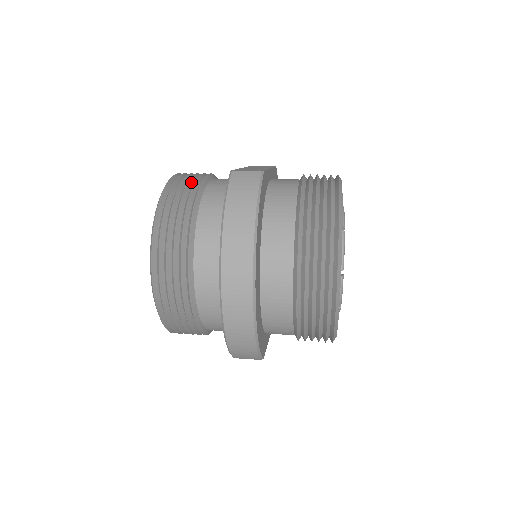
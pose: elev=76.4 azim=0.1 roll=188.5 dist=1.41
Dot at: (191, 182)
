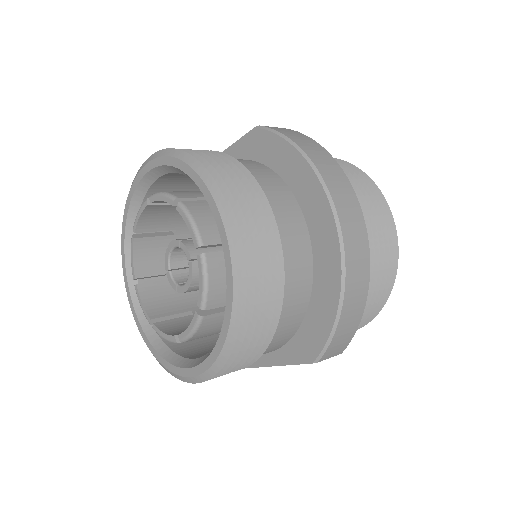
Dot at: occluded
